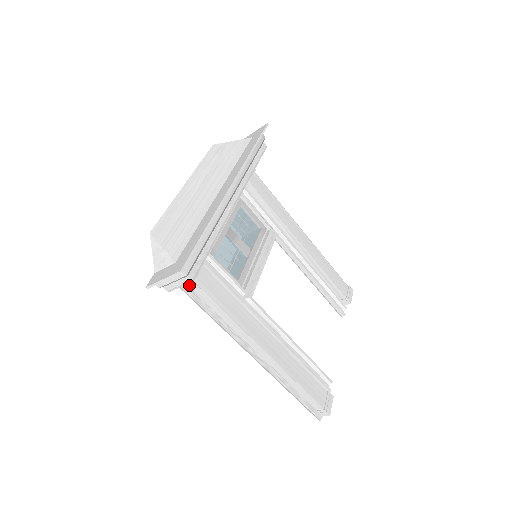
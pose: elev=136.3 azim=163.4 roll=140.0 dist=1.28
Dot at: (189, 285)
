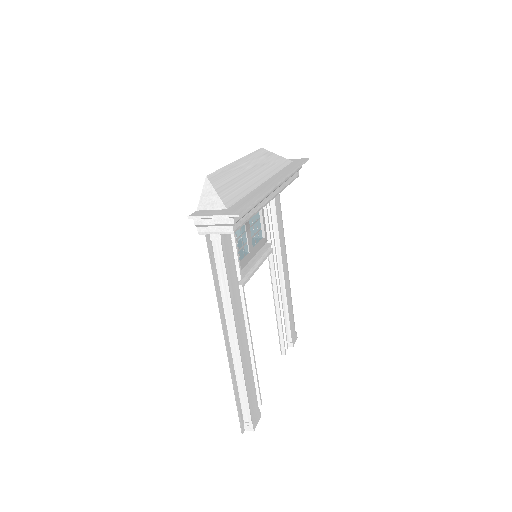
Dot at: (213, 240)
